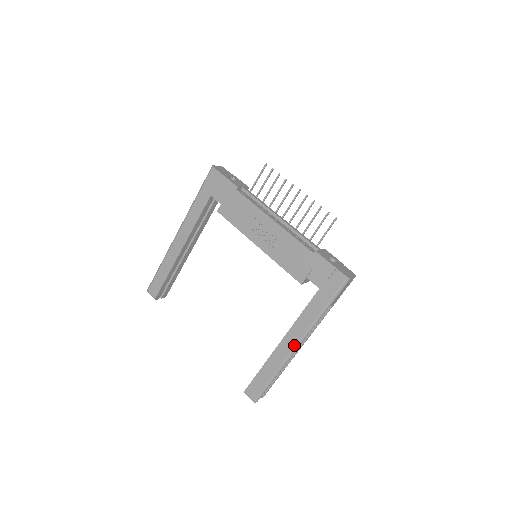
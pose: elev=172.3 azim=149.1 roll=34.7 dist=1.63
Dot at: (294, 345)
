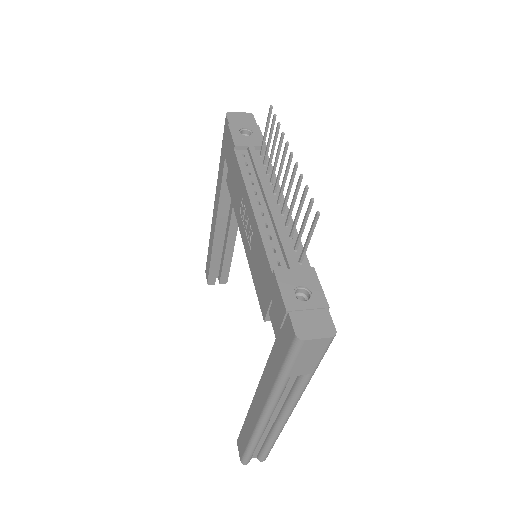
Dot at: (260, 413)
